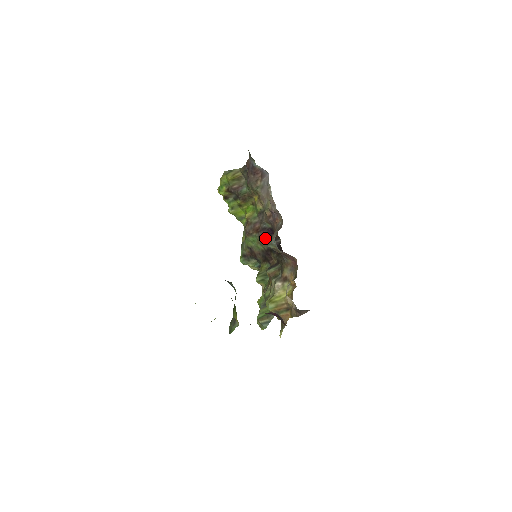
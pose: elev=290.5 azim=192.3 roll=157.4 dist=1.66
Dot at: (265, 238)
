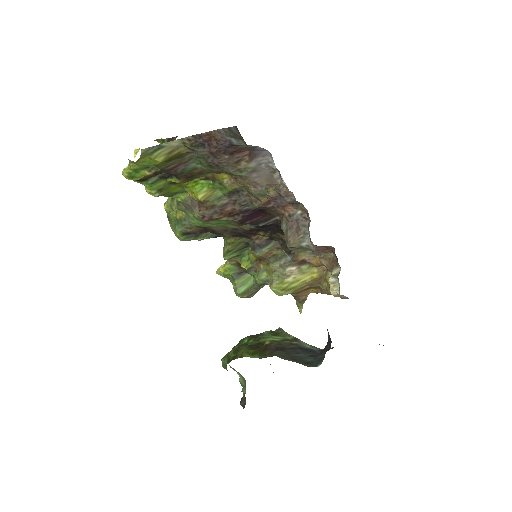
Dot at: (249, 221)
